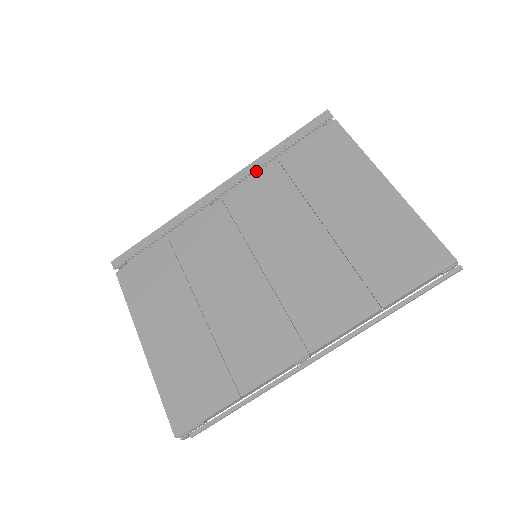
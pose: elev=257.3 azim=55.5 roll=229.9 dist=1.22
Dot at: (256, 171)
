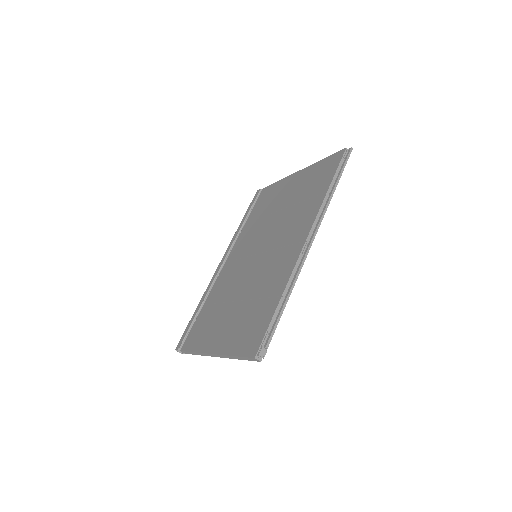
Dot at: occluded
